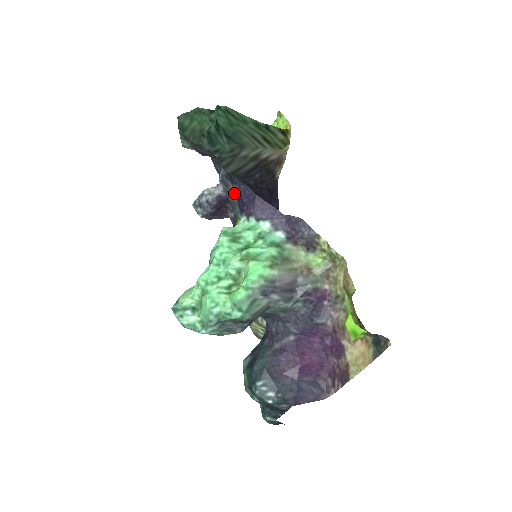
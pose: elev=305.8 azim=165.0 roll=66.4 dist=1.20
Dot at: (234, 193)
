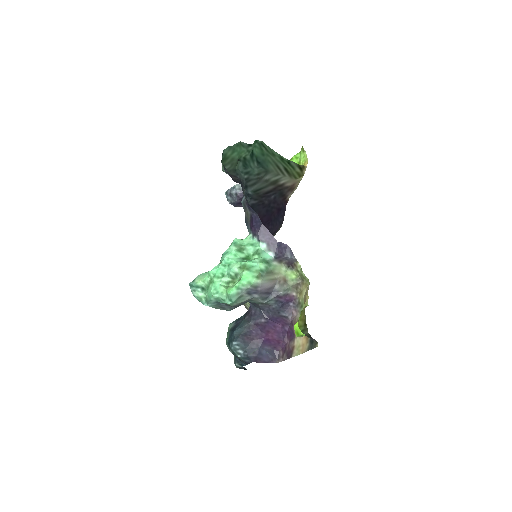
Dot at: (249, 215)
